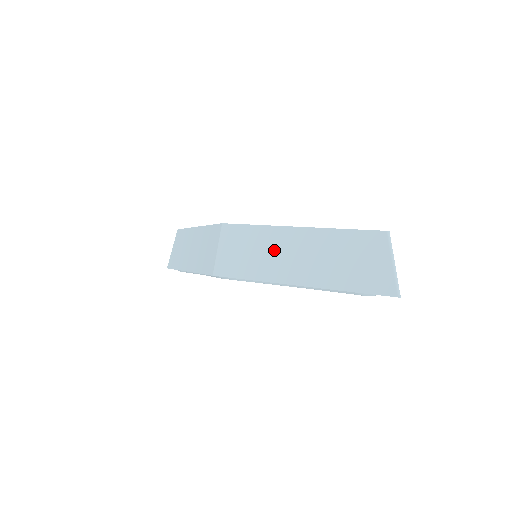
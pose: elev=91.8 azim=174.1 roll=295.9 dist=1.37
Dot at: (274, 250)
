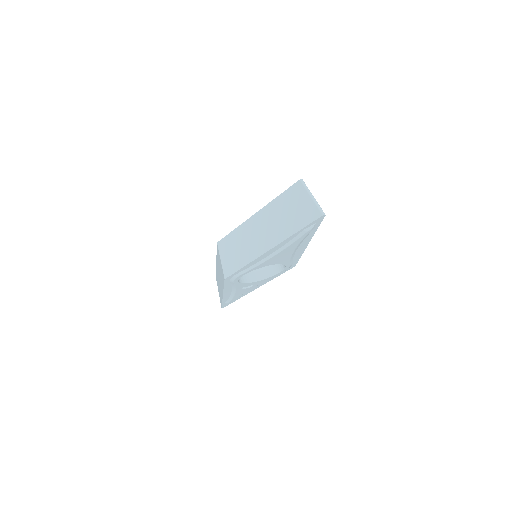
Dot at: (249, 238)
